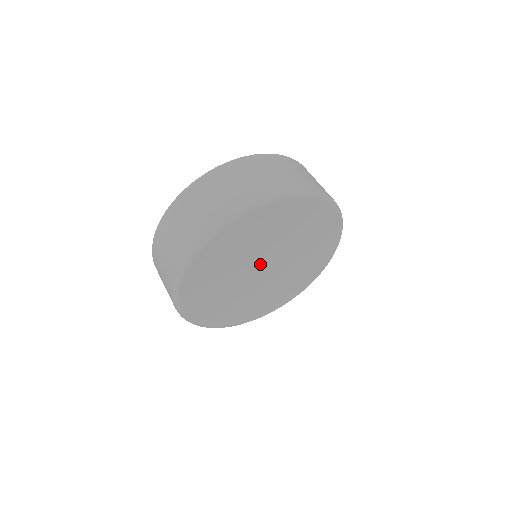
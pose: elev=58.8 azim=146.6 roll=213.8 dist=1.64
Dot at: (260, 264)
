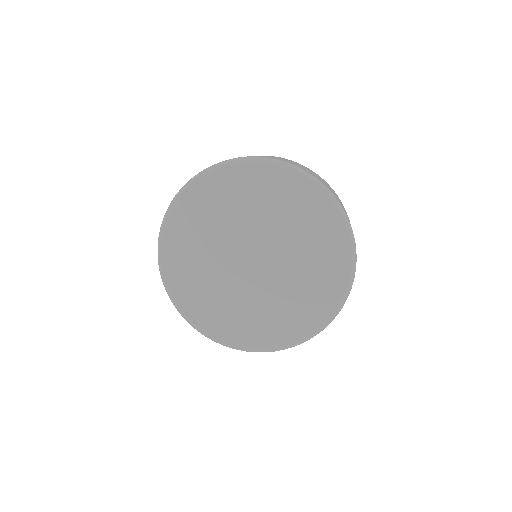
Dot at: (244, 252)
